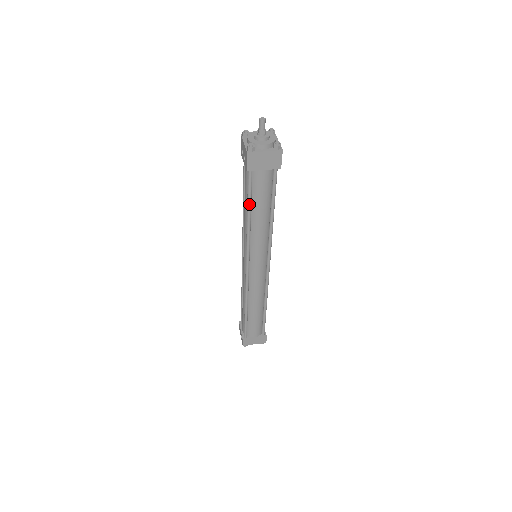
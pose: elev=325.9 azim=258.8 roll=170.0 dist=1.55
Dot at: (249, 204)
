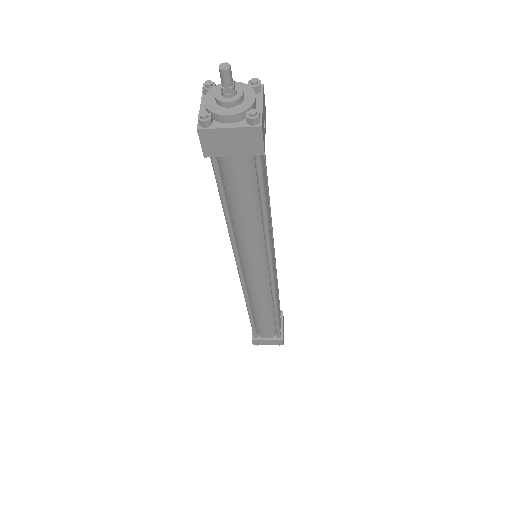
Dot at: (222, 201)
